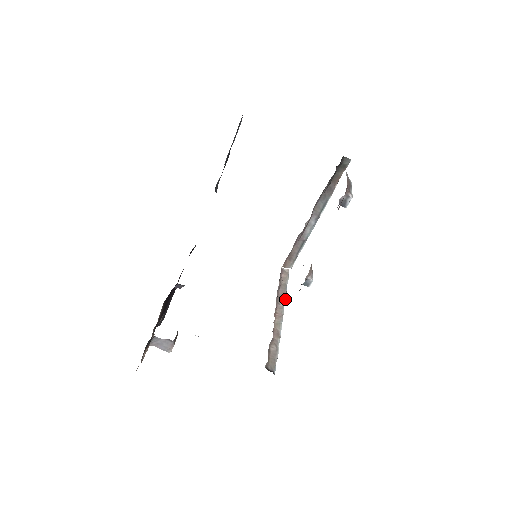
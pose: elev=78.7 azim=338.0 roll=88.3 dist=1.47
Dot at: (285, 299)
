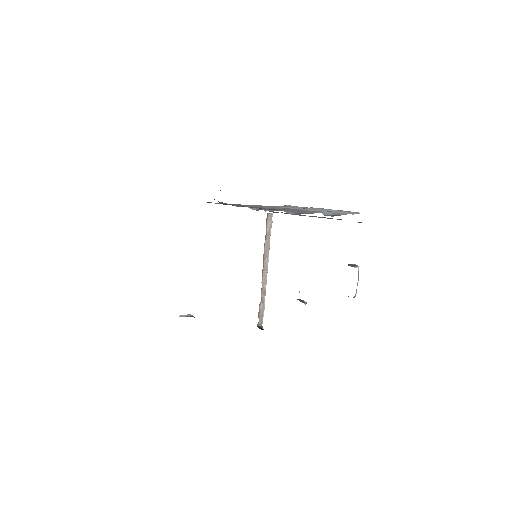
Dot at: occluded
